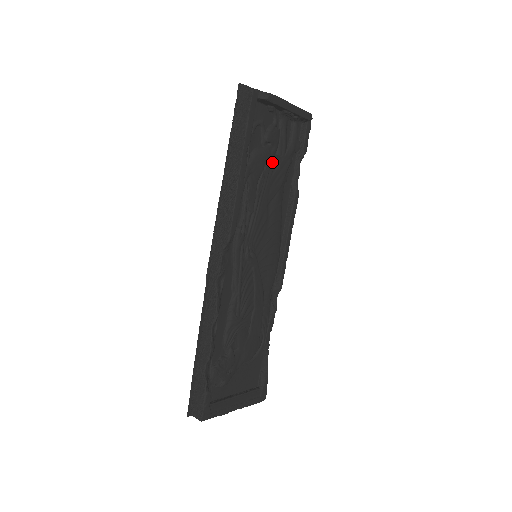
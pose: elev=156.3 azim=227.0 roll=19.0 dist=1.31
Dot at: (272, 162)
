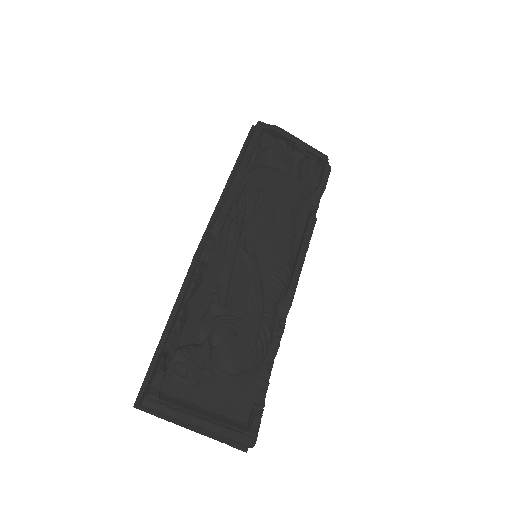
Dot at: (281, 180)
